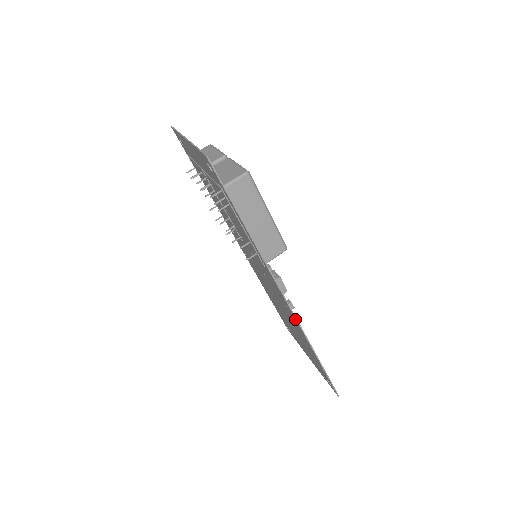
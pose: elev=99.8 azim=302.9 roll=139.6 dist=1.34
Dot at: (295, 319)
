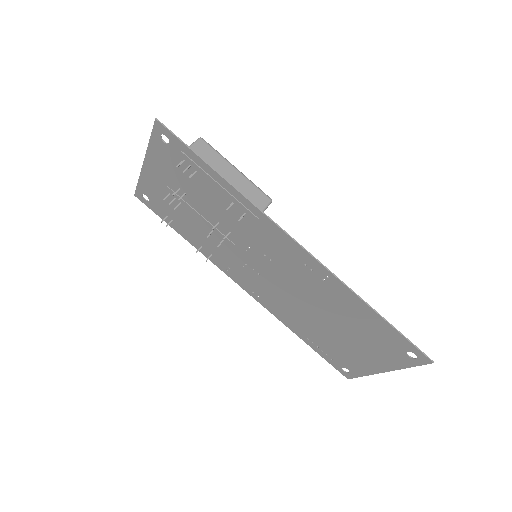
Dot at: (320, 266)
